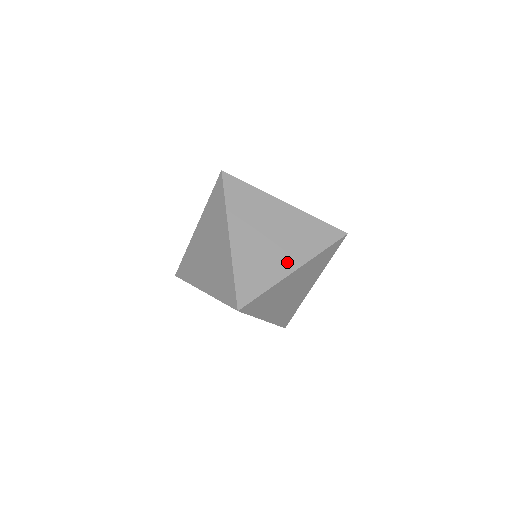
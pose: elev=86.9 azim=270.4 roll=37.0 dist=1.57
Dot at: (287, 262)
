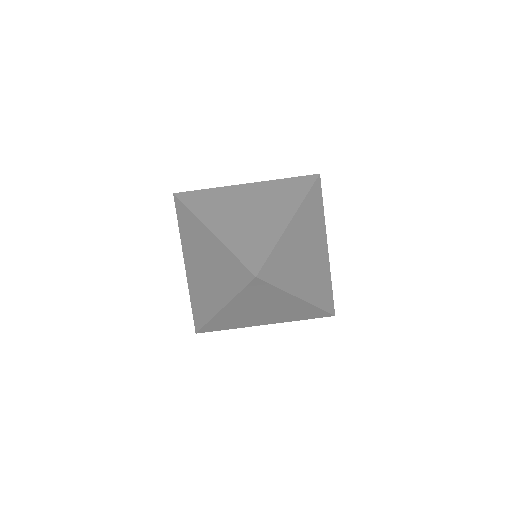
Dot at: (261, 322)
